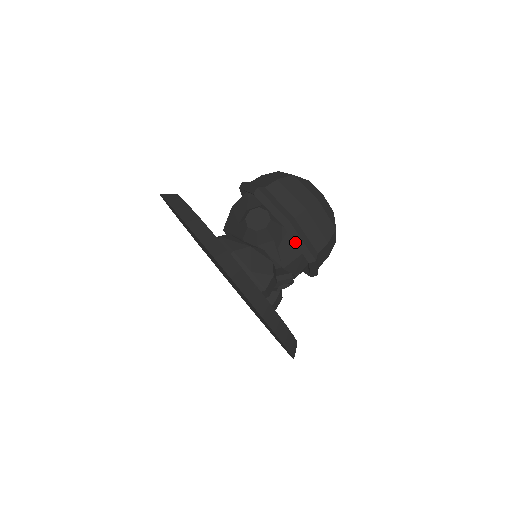
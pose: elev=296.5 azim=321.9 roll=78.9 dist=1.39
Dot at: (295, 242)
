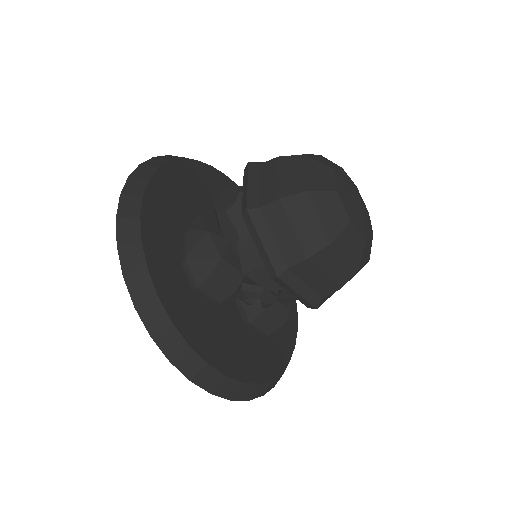
Dot at: (254, 241)
